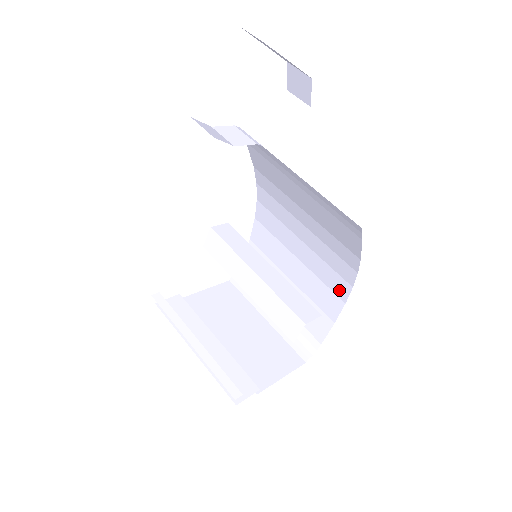
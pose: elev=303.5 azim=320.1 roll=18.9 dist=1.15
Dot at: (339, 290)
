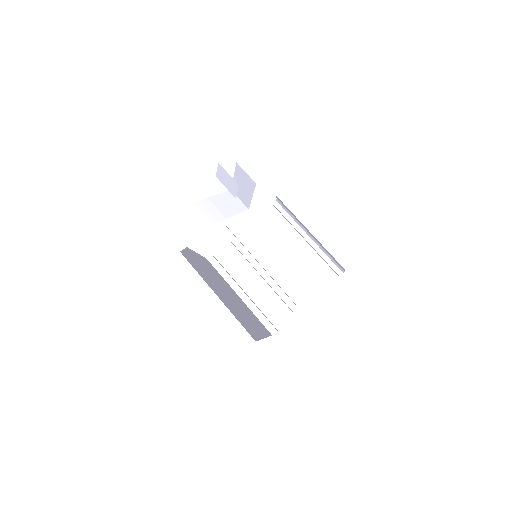
Dot at: occluded
